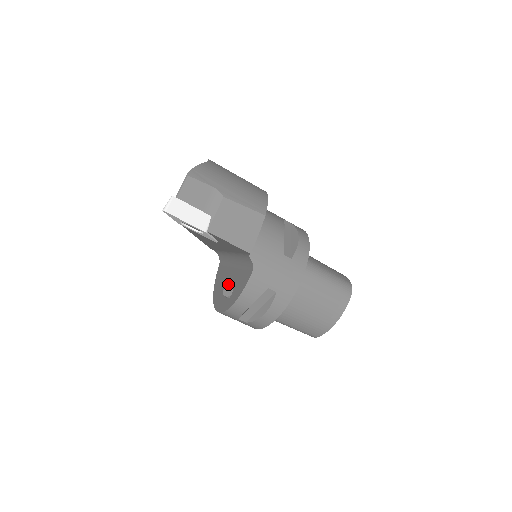
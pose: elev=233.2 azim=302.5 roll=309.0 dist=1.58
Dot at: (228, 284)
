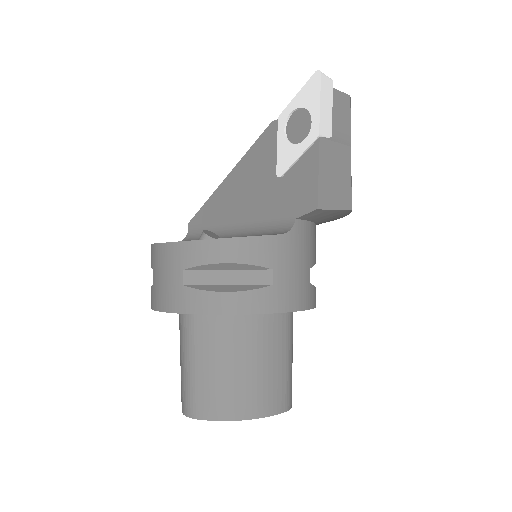
Dot at: occluded
